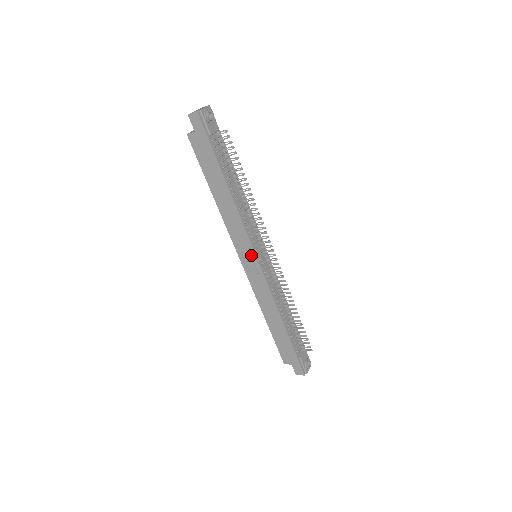
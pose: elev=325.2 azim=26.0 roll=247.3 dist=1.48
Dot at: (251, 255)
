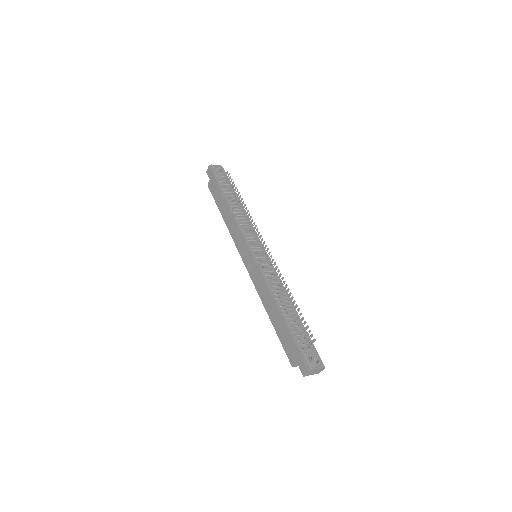
Dot at: (247, 250)
